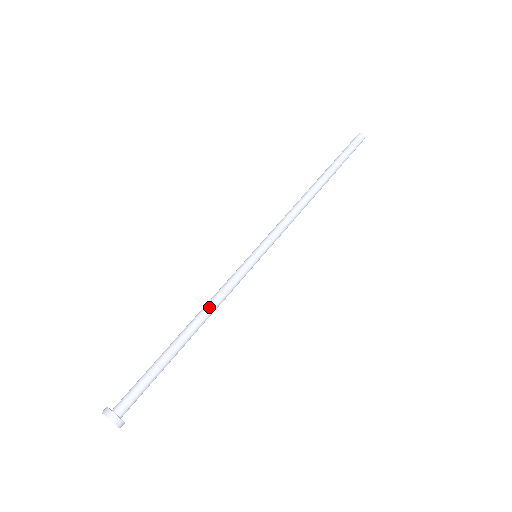
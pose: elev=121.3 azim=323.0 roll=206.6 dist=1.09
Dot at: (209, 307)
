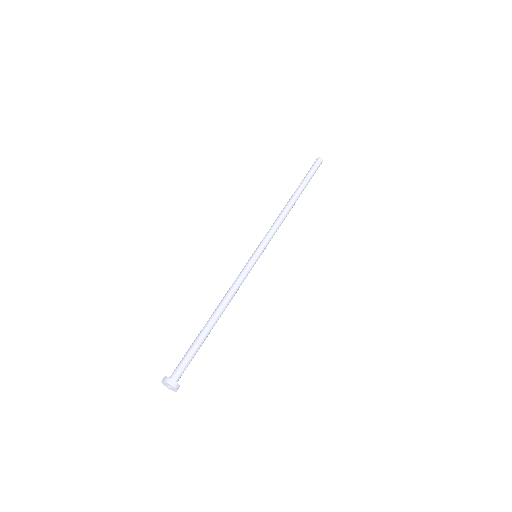
Dot at: (230, 298)
